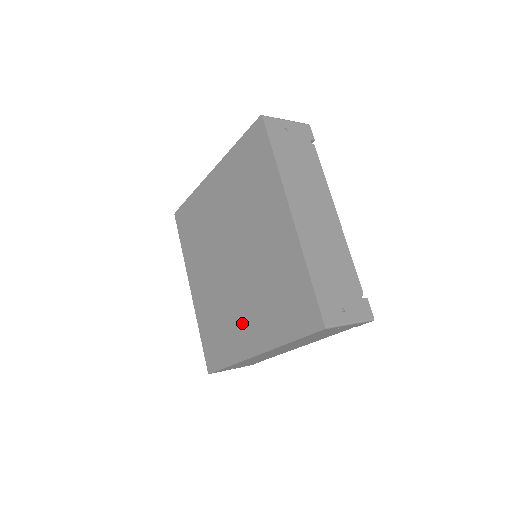
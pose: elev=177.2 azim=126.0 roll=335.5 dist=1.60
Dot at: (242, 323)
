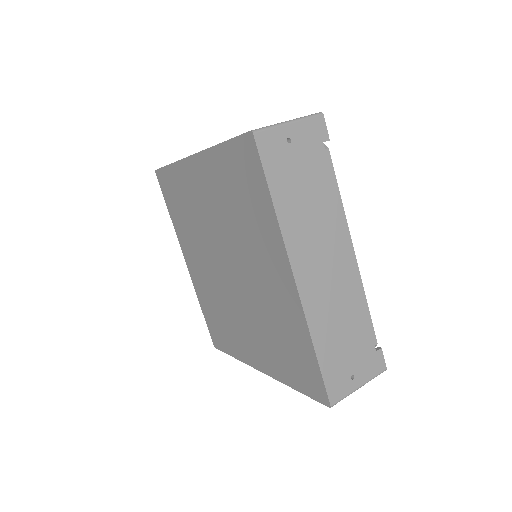
Dot at: (244, 335)
